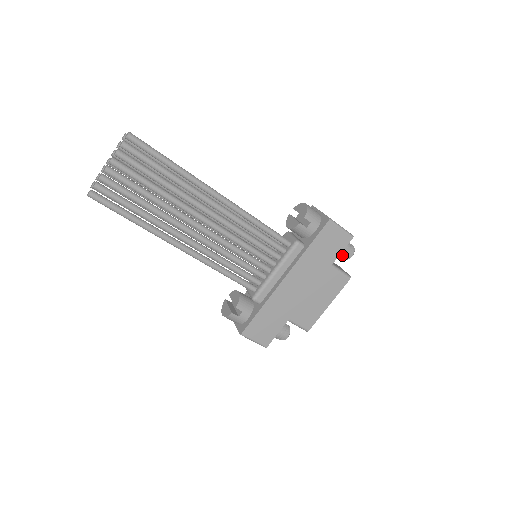
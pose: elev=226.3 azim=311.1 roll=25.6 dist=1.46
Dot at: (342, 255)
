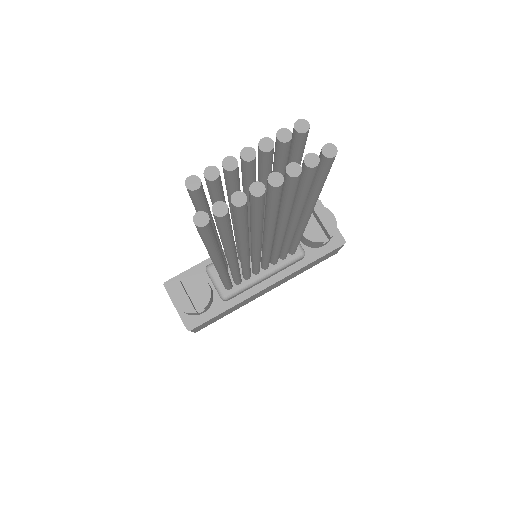
Dot at: occluded
